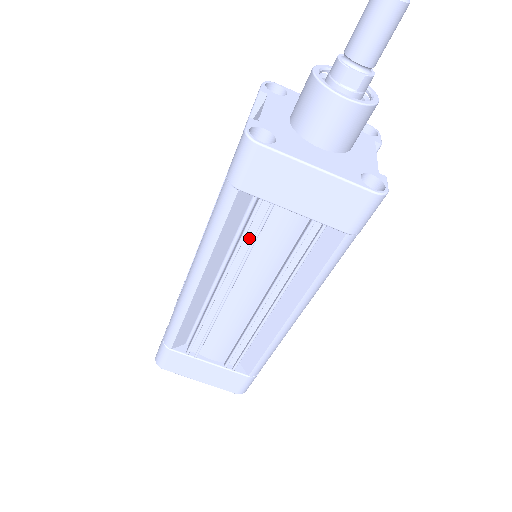
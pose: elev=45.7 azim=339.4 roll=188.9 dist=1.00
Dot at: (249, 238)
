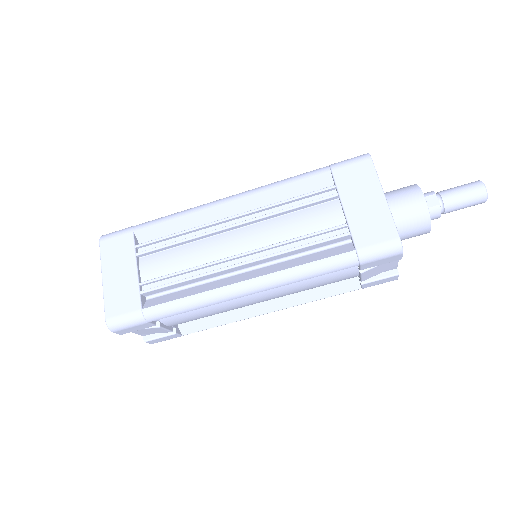
Dot at: (296, 206)
